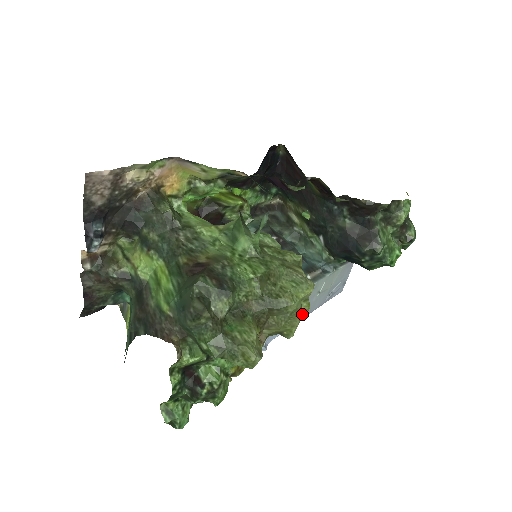
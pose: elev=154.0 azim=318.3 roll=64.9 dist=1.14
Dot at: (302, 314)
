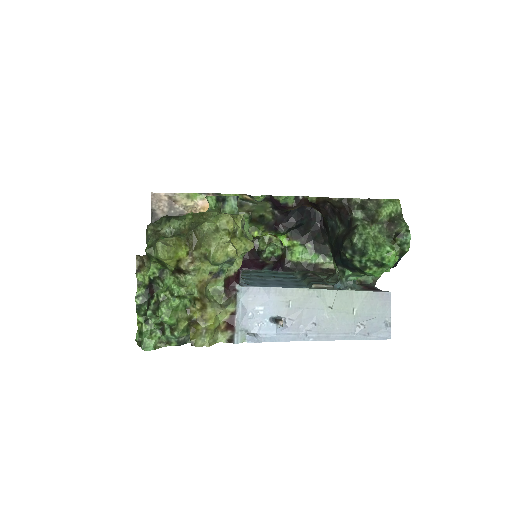
Dot at: (312, 328)
